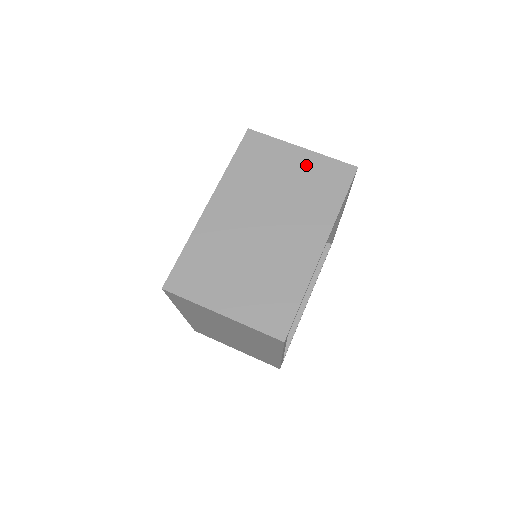
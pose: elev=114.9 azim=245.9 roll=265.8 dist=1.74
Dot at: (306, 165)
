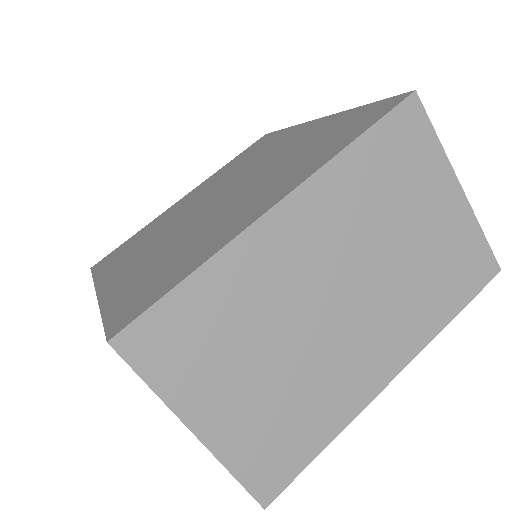
Dot at: occluded
